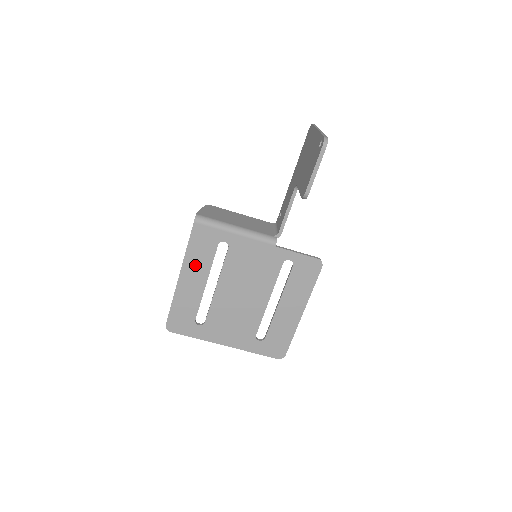
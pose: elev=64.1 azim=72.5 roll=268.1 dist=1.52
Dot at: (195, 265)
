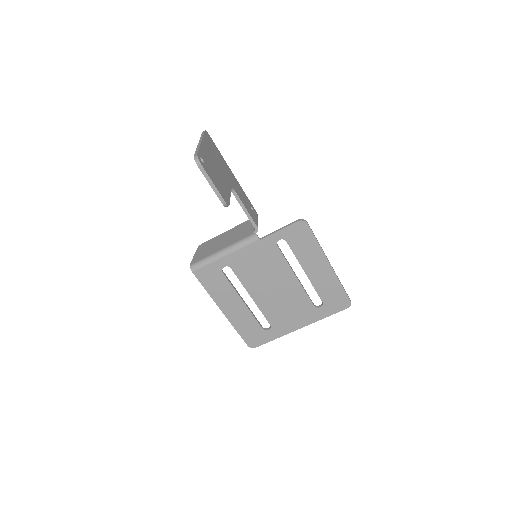
Dot at: (223, 297)
